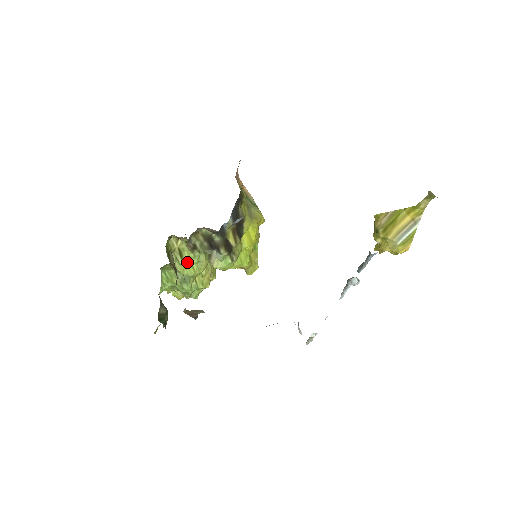
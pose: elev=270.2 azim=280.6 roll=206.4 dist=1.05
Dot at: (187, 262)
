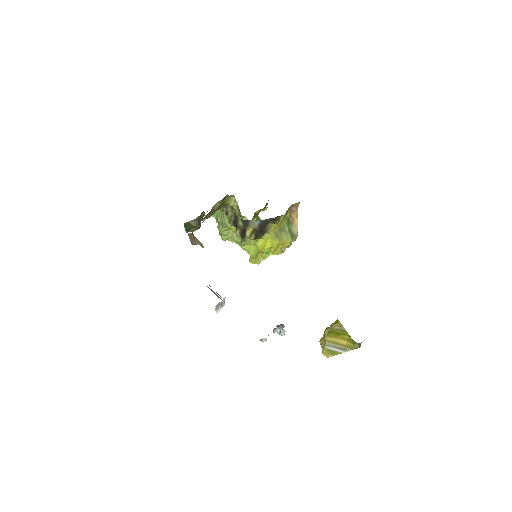
Dot at: occluded
